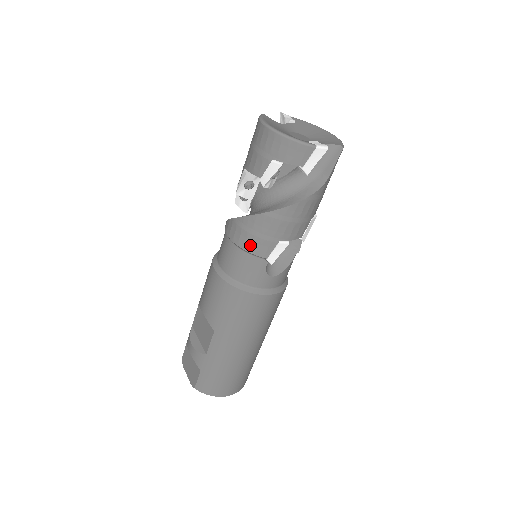
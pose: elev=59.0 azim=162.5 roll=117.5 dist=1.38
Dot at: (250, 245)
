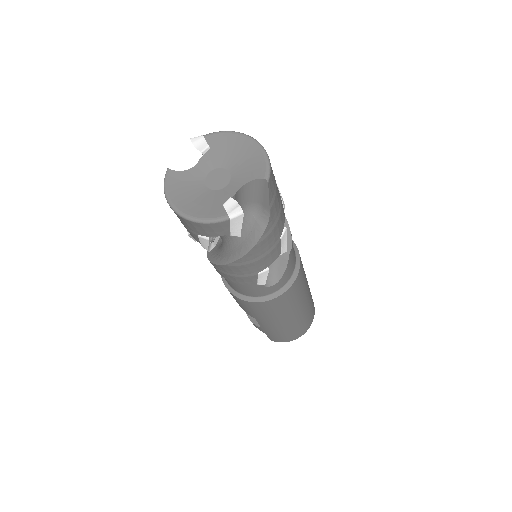
Dot at: (234, 280)
